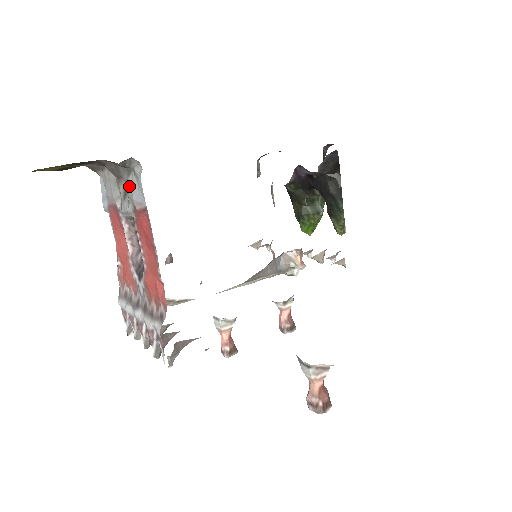
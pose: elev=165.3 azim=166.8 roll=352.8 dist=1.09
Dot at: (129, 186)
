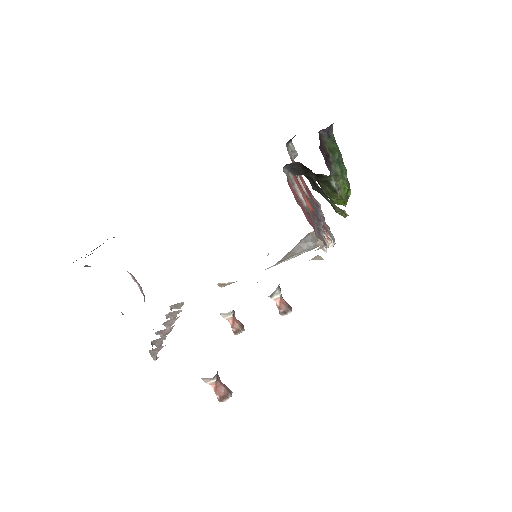
Dot at: occluded
